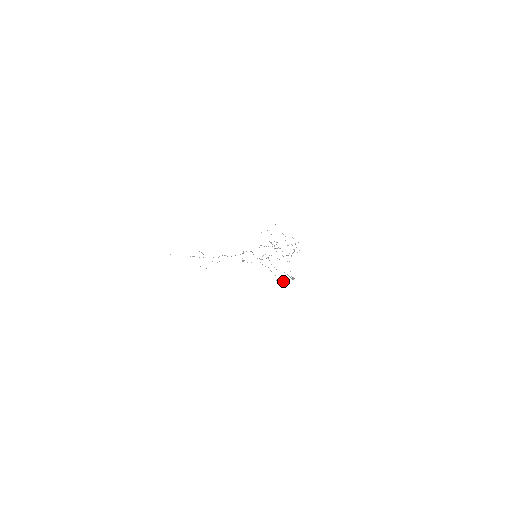
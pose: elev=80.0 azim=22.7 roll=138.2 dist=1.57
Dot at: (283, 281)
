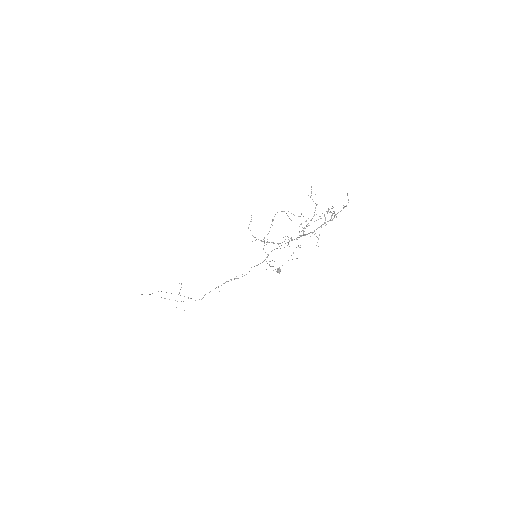
Dot at: (284, 211)
